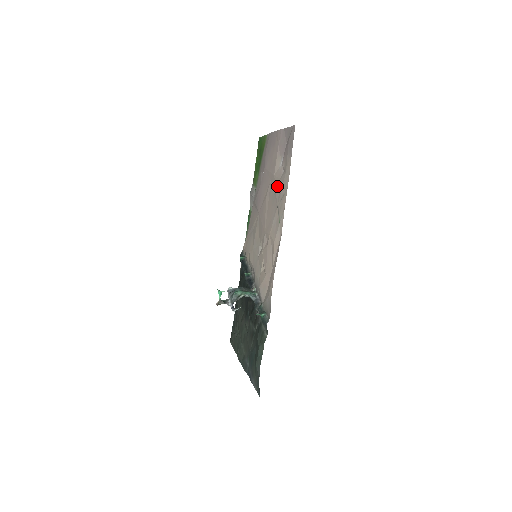
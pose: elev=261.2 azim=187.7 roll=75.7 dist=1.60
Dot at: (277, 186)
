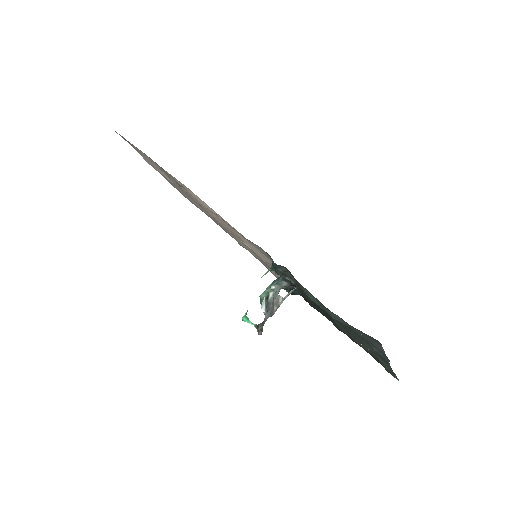
Dot at: occluded
